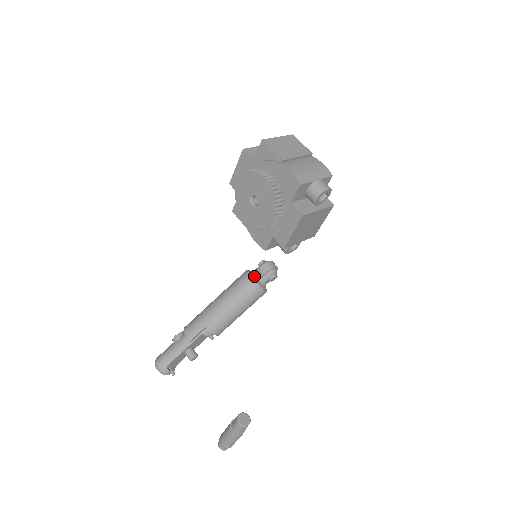
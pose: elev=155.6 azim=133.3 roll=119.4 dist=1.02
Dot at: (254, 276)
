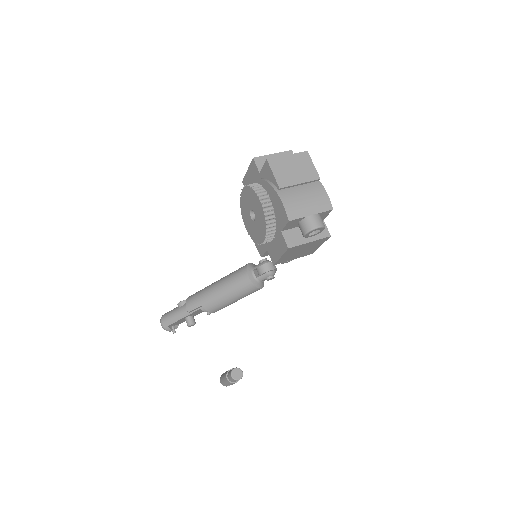
Dot at: (251, 273)
